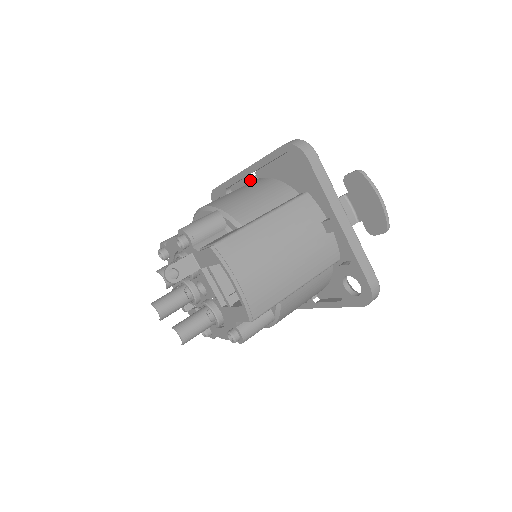
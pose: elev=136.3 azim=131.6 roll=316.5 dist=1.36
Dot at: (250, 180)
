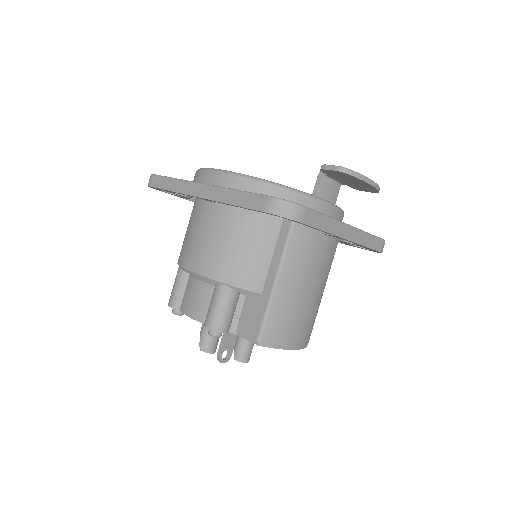
Dot at: (212, 202)
